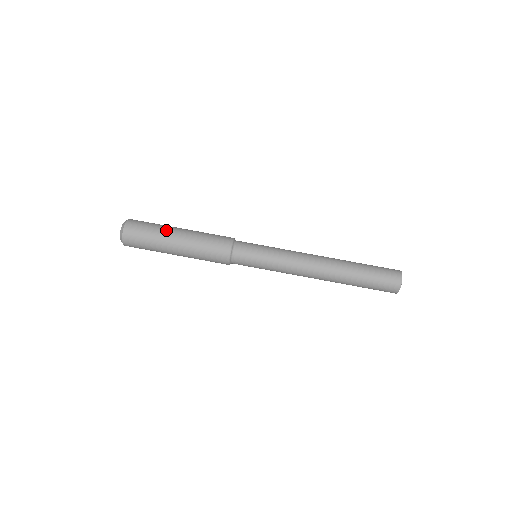
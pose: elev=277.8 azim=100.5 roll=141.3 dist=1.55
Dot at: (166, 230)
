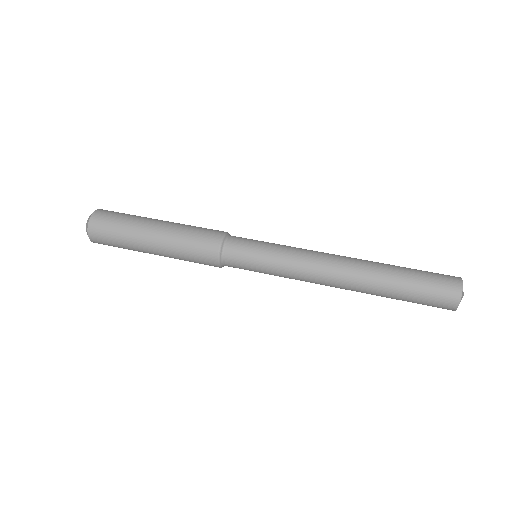
Dot at: occluded
